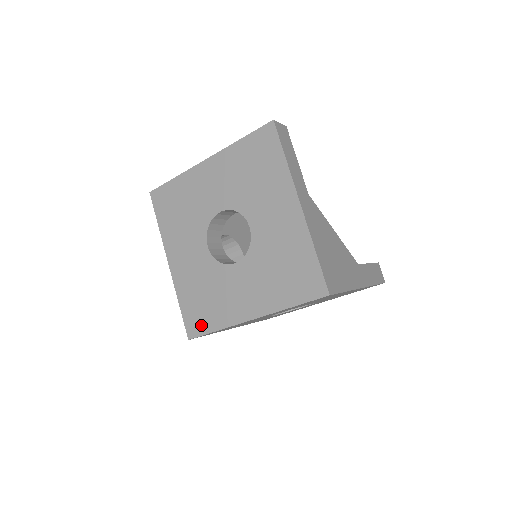
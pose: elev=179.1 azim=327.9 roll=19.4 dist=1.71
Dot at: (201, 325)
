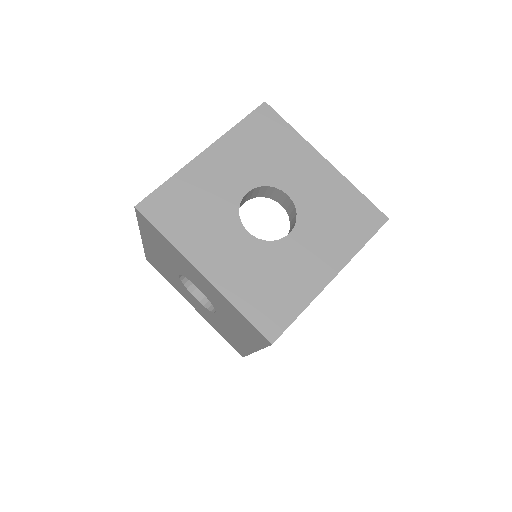
Dot at: (280, 317)
